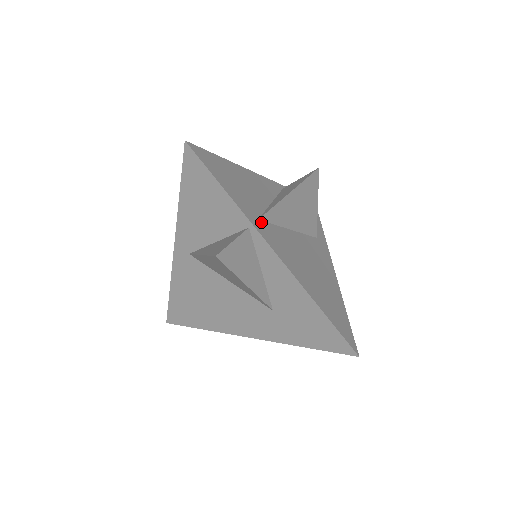
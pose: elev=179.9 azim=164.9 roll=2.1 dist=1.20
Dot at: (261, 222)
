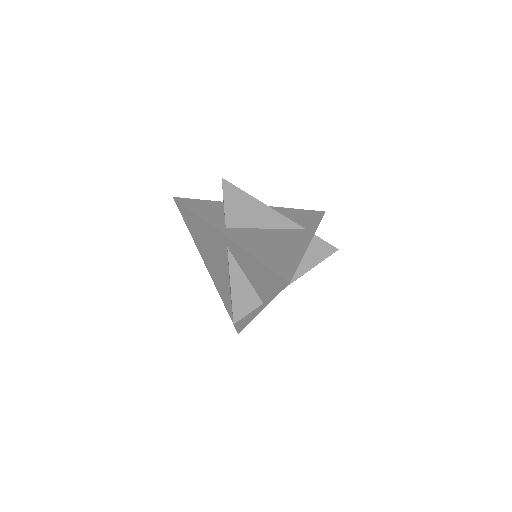
Dot at: occluded
